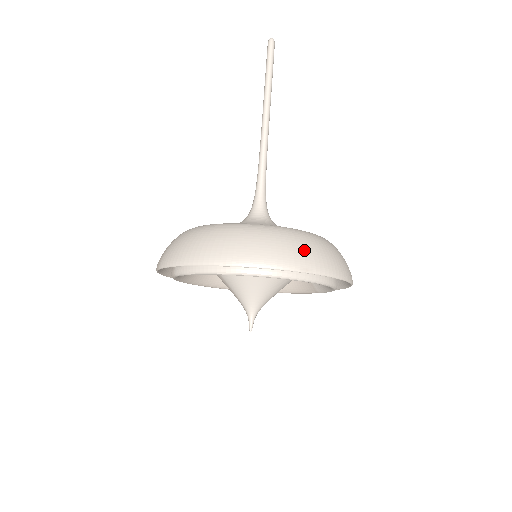
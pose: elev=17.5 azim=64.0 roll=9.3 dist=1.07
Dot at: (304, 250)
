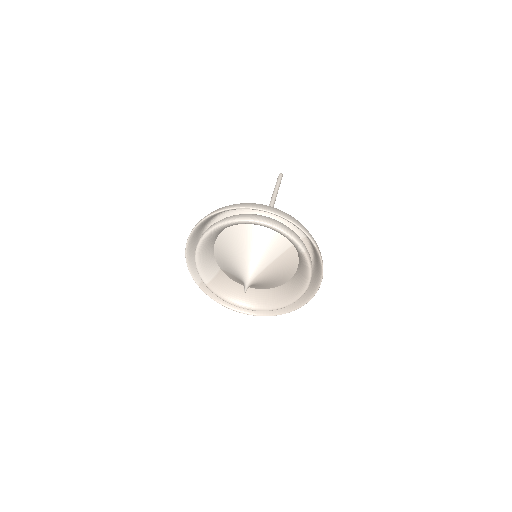
Dot at: occluded
